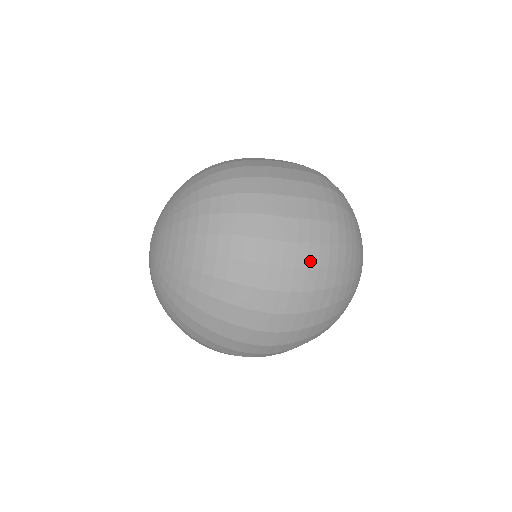
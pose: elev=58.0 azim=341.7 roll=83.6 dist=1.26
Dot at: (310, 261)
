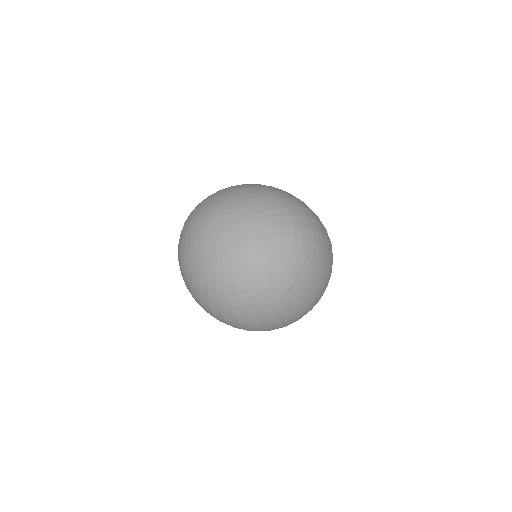
Dot at: (320, 296)
